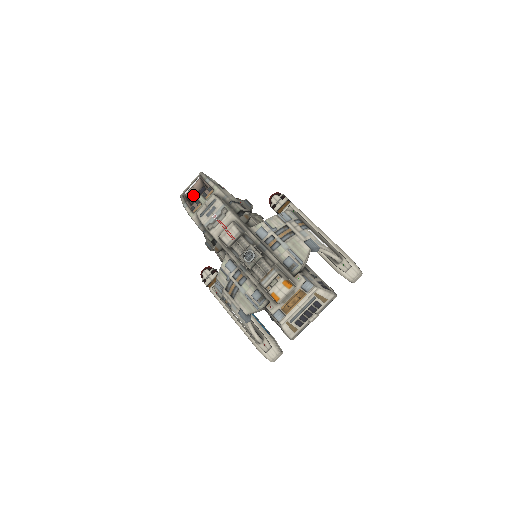
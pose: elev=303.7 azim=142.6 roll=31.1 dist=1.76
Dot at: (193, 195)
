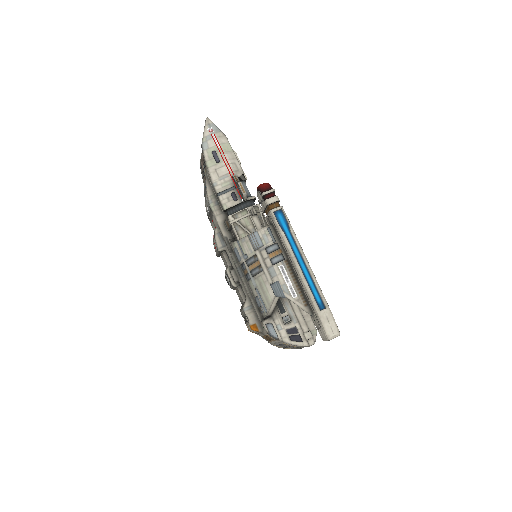
Dot at: occluded
